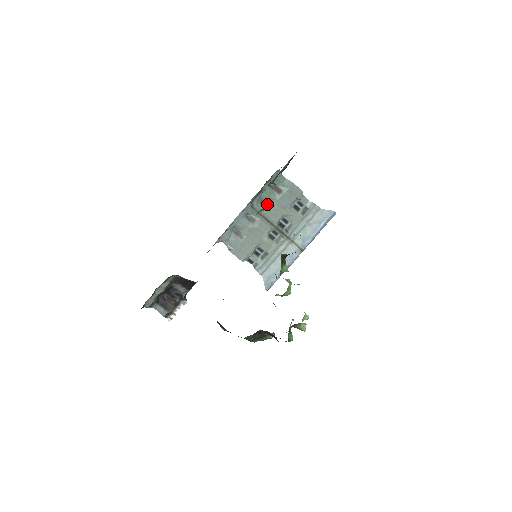
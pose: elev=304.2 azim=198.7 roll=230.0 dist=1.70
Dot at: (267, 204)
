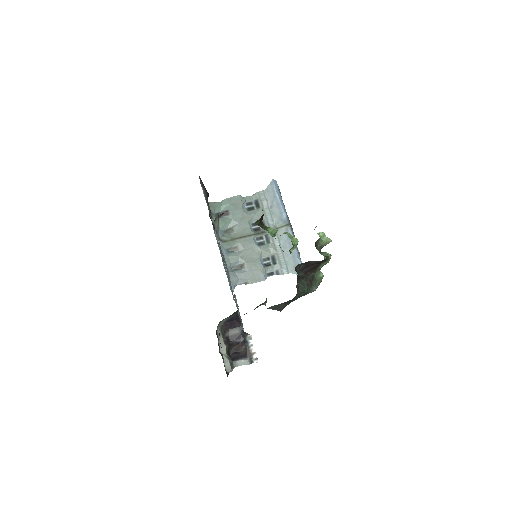
Dot at: (230, 229)
